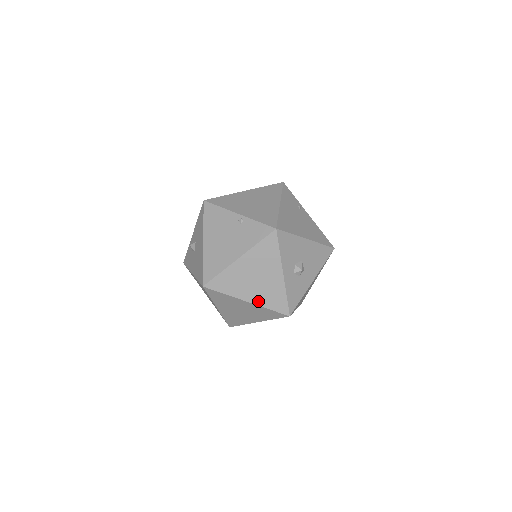
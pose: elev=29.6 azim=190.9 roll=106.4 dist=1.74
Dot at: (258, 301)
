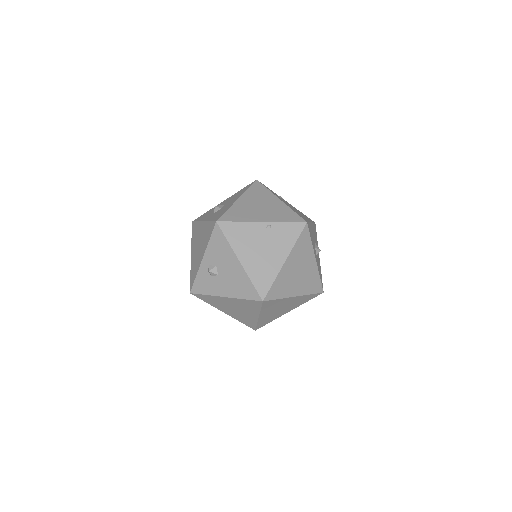
Dot at: (302, 292)
